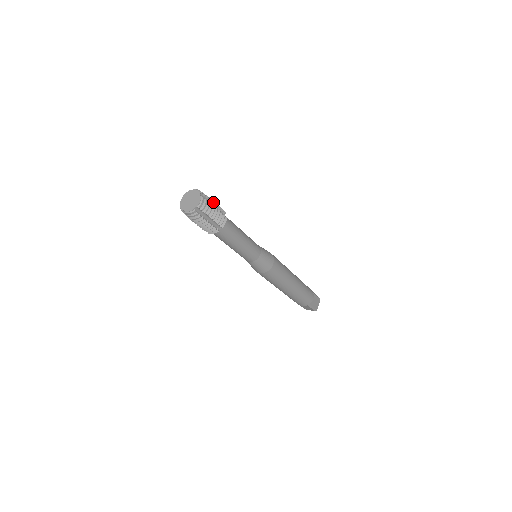
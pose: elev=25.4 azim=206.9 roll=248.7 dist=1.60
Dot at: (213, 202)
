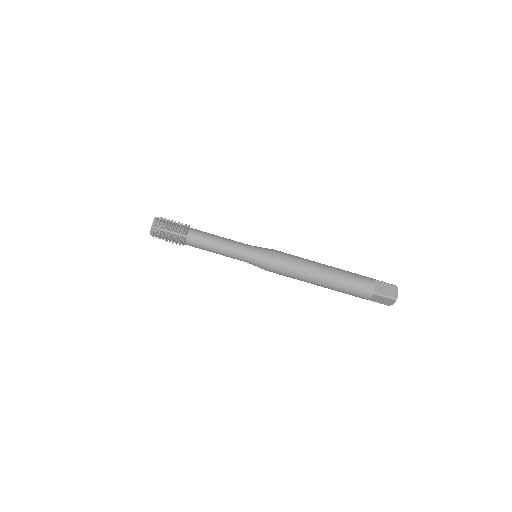
Dot at: (171, 220)
